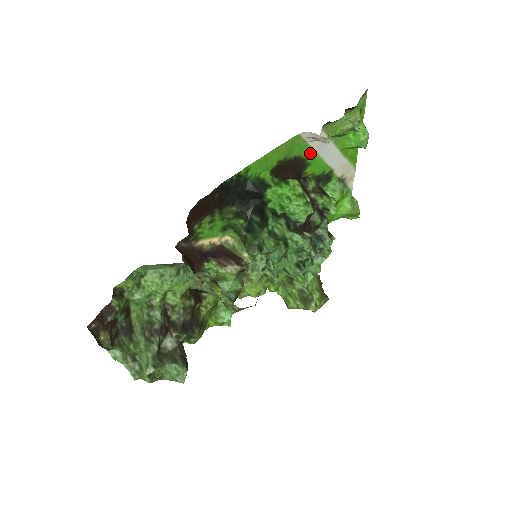
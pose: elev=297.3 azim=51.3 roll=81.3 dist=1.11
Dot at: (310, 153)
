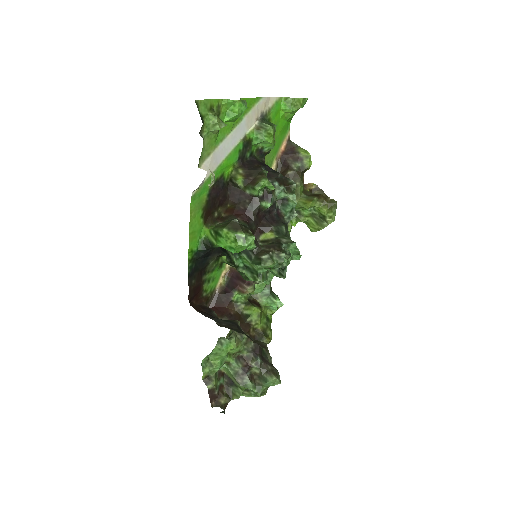
Dot at: occluded
